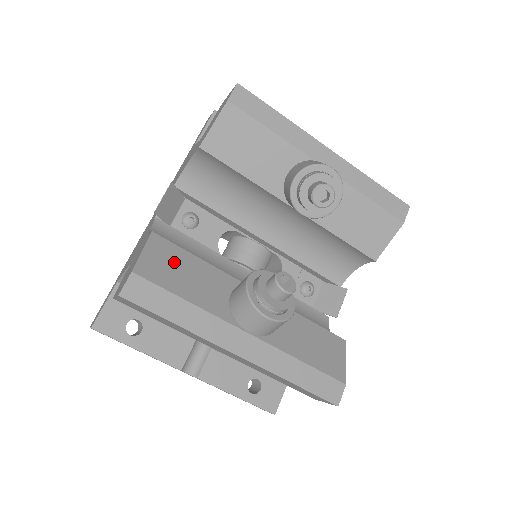
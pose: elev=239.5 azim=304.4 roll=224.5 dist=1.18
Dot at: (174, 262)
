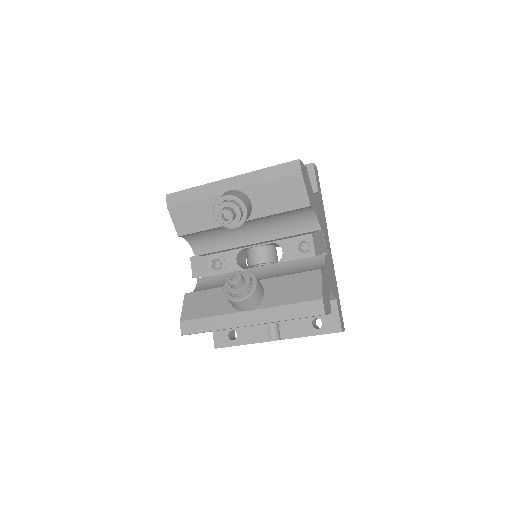
Dot at: (199, 301)
